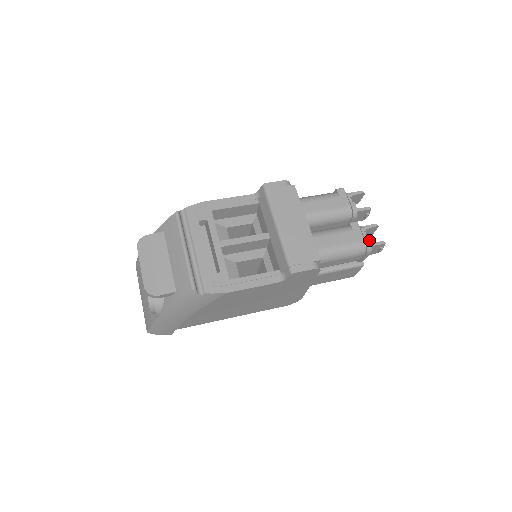
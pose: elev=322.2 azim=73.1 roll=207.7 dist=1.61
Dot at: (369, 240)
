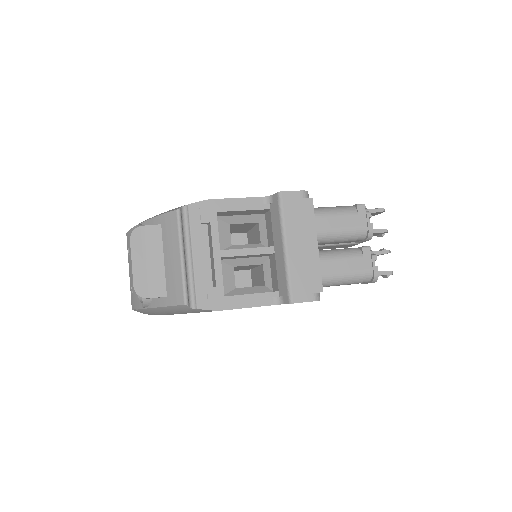
Dot at: (377, 271)
